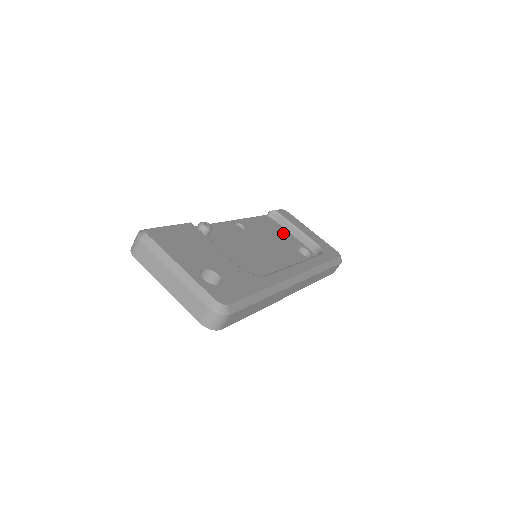
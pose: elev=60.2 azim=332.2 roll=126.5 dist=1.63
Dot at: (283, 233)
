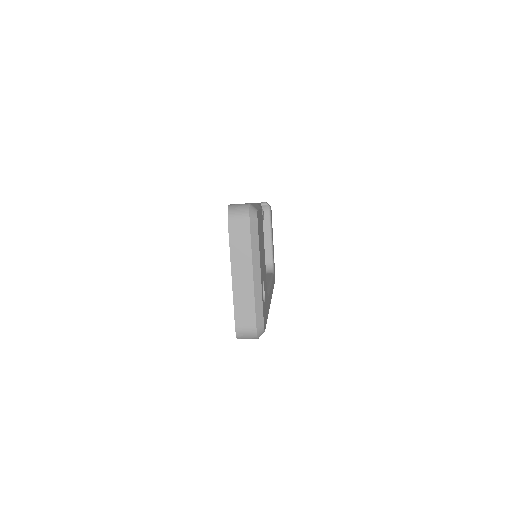
Dot at: occluded
